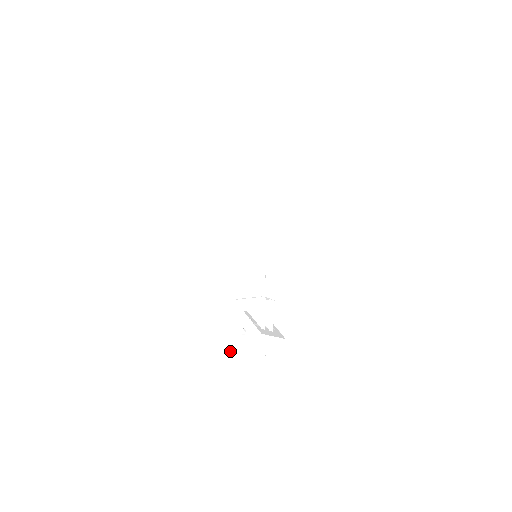
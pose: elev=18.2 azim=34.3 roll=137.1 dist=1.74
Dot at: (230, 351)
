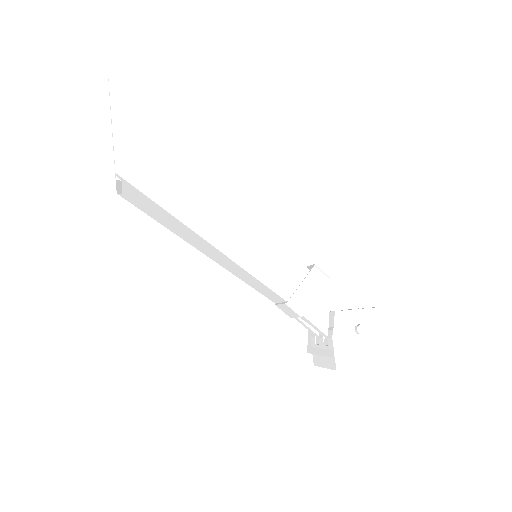
Dot at: (366, 364)
